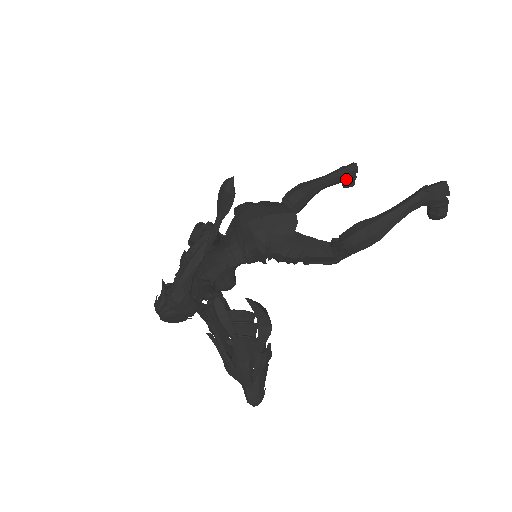
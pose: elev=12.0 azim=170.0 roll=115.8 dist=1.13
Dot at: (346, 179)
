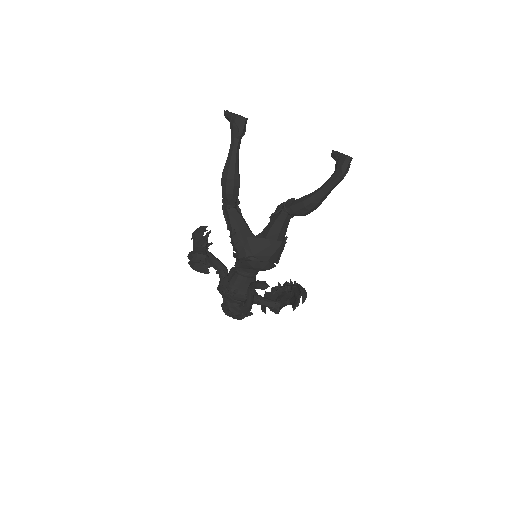
Dot at: occluded
